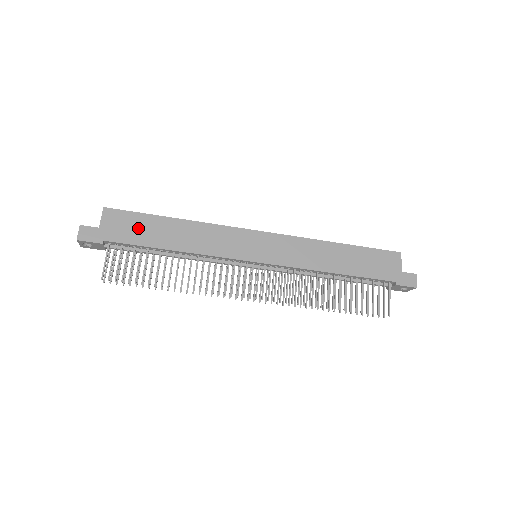
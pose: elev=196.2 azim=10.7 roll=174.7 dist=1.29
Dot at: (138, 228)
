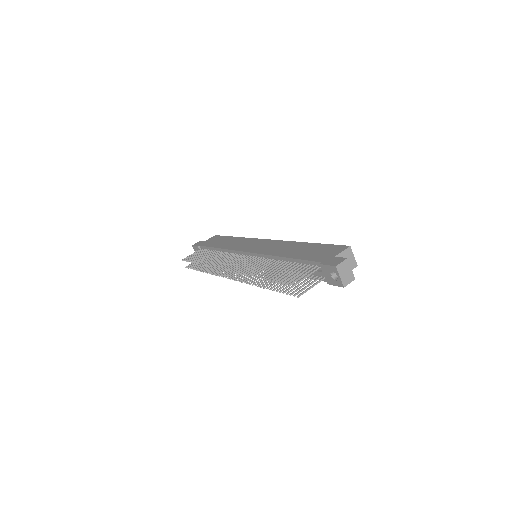
Dot at: (217, 241)
